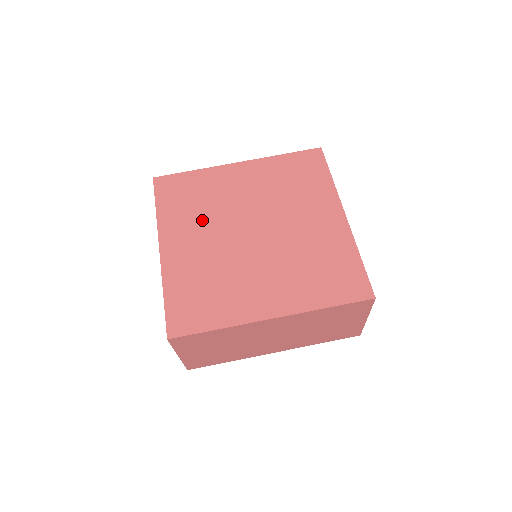
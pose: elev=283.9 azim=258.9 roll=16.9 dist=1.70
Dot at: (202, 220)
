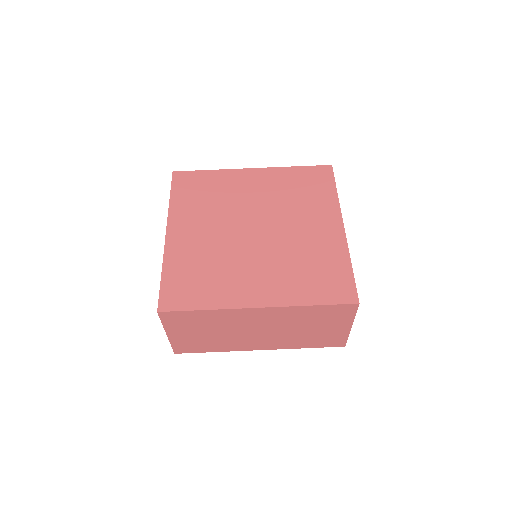
Dot at: (210, 213)
